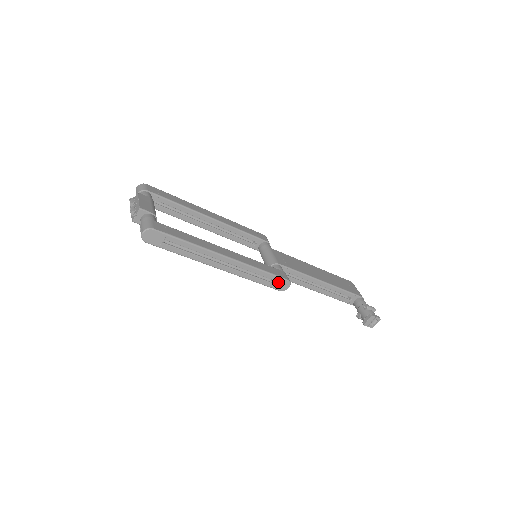
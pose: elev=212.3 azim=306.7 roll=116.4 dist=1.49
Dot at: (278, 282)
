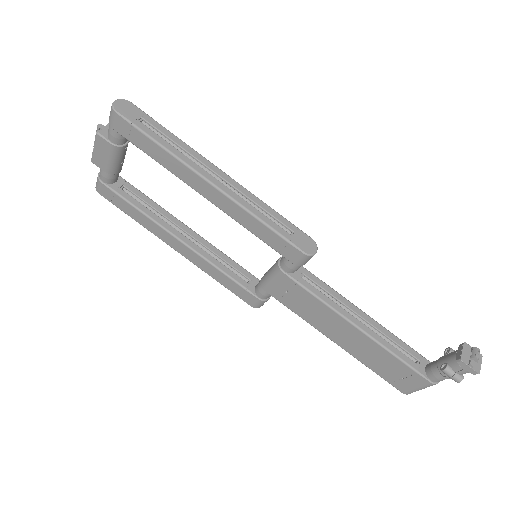
Dot at: (298, 236)
